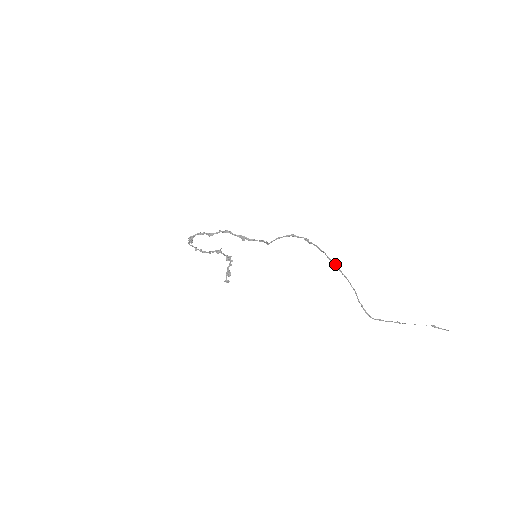
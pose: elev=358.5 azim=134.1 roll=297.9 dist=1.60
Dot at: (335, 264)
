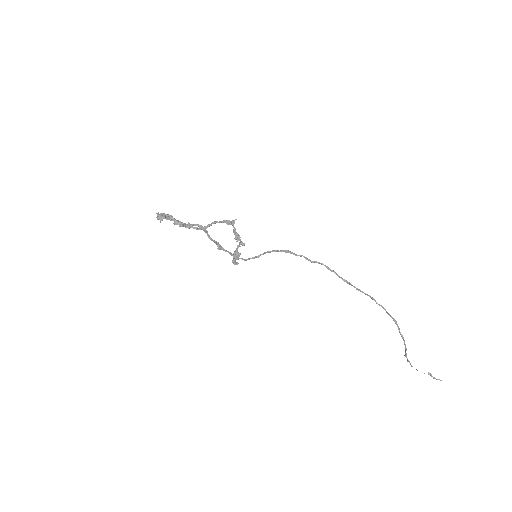
Dot at: (349, 282)
